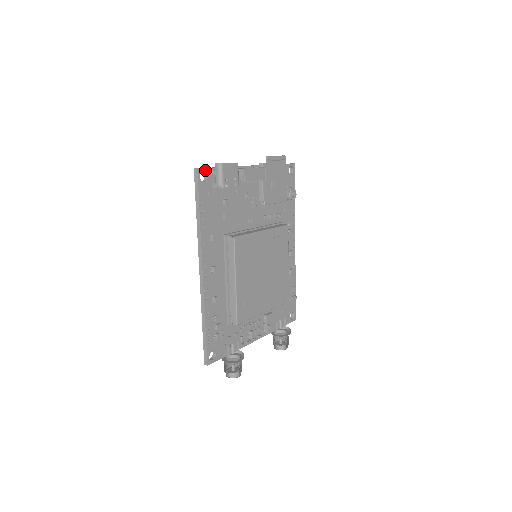
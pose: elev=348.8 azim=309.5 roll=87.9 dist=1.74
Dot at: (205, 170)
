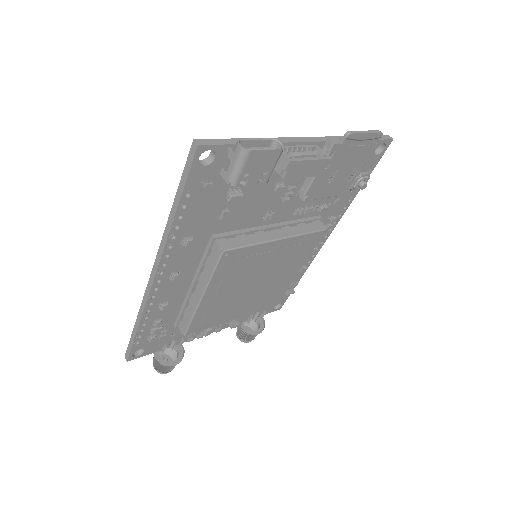
Dot at: (214, 148)
